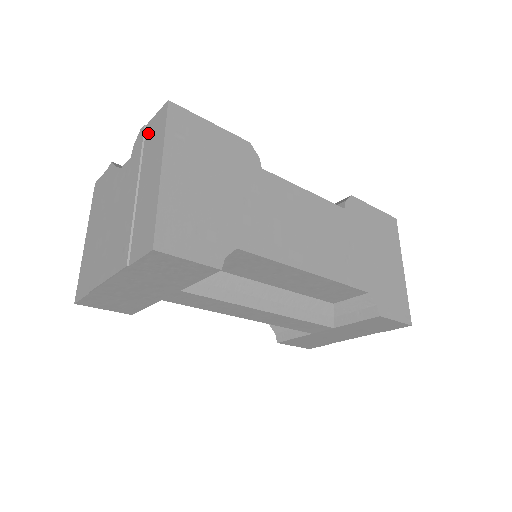
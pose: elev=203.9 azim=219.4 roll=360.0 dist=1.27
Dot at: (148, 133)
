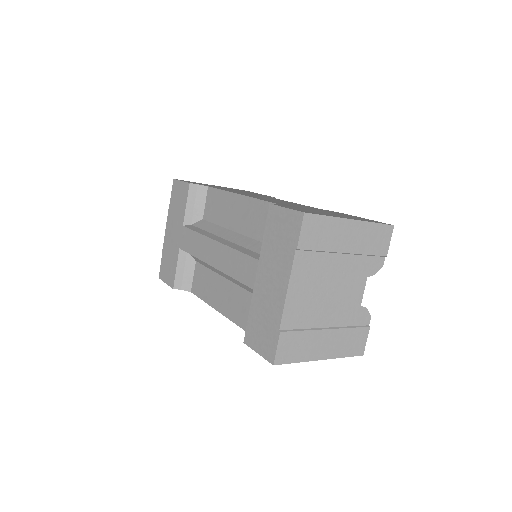
Dot at: occluded
